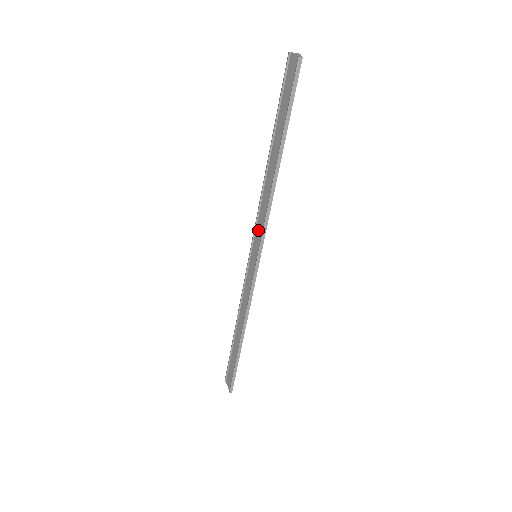
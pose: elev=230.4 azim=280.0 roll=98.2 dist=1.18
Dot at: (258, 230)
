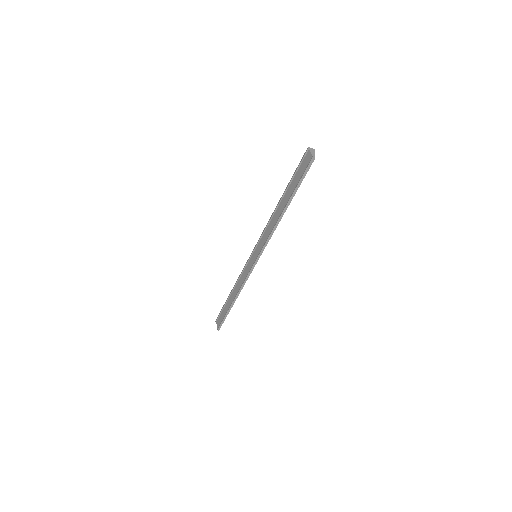
Dot at: (261, 242)
